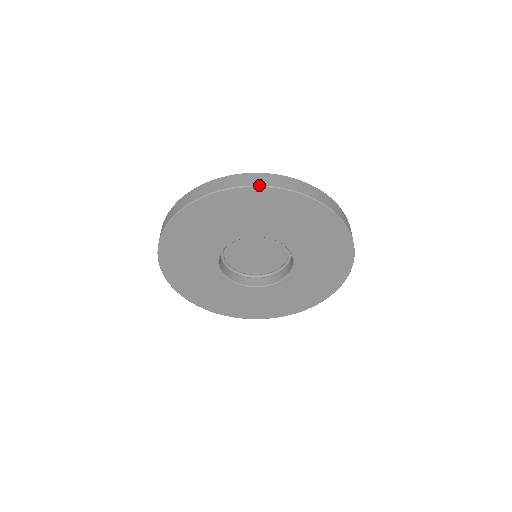
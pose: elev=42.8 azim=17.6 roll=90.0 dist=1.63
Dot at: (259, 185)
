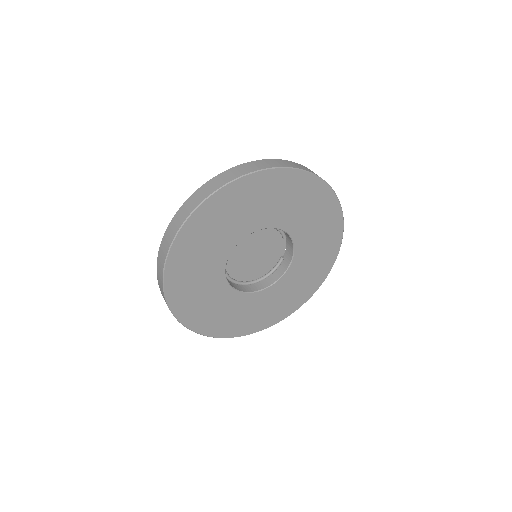
Dot at: (298, 168)
